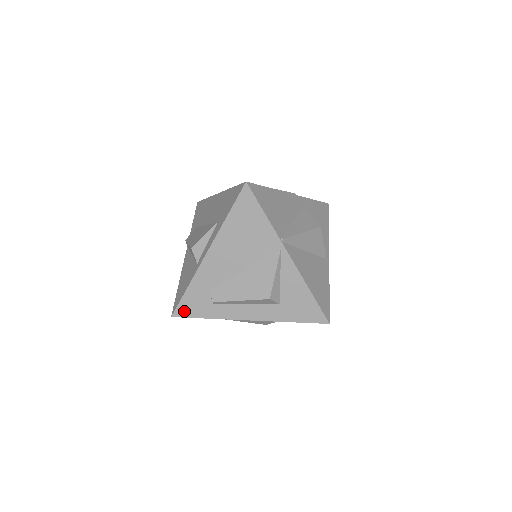
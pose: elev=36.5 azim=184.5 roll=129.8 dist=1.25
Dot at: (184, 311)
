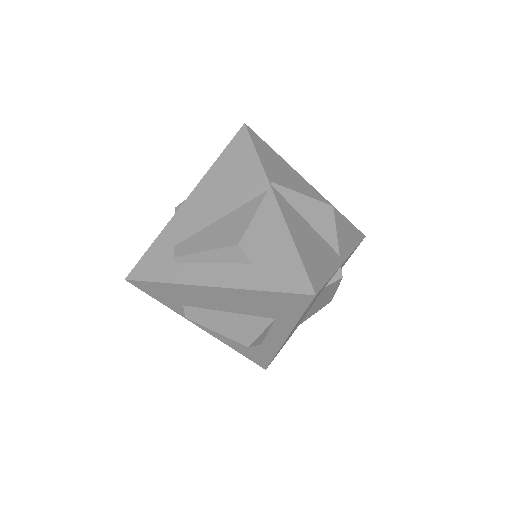
Dot at: (141, 272)
